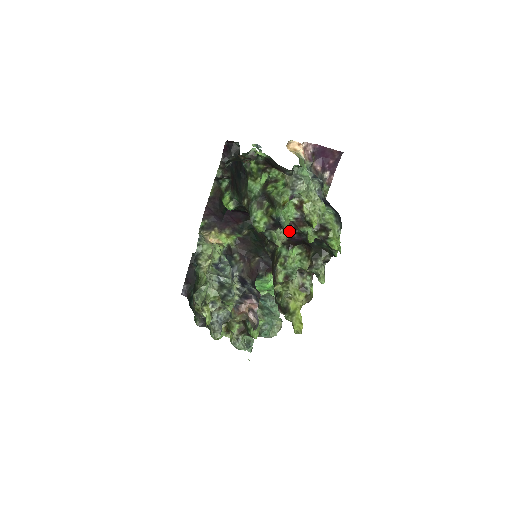
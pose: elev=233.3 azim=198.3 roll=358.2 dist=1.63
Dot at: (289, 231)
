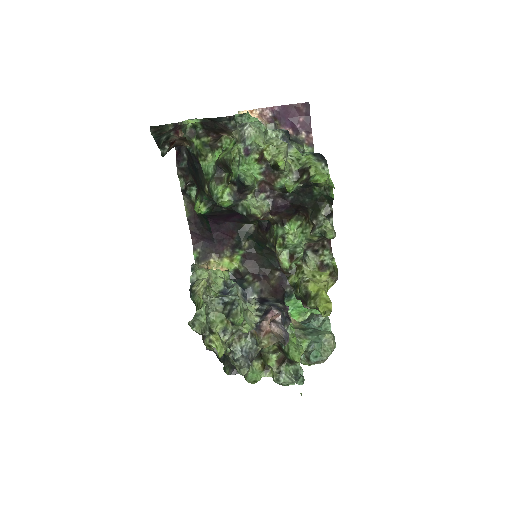
Dot at: (268, 198)
